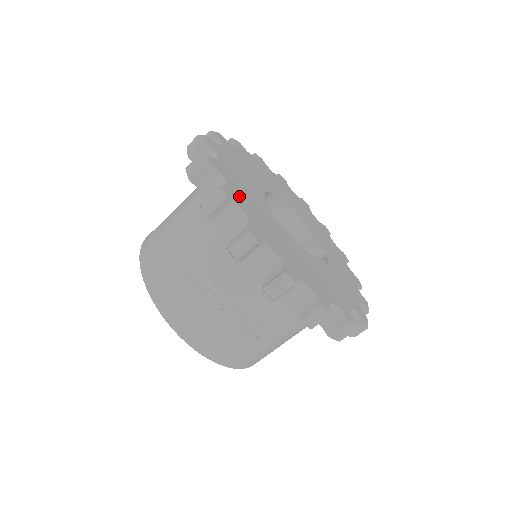
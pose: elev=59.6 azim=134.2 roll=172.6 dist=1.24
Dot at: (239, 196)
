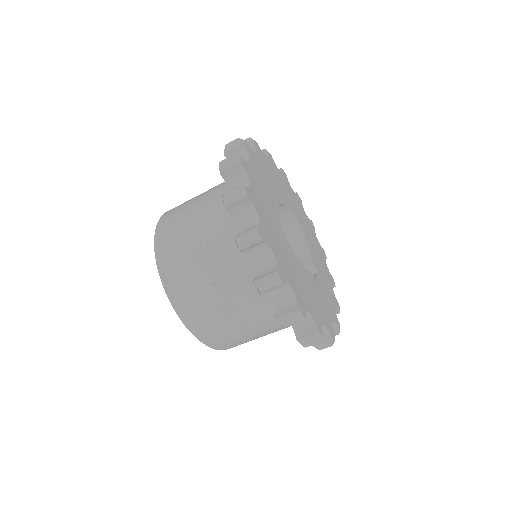
Dot at: (257, 198)
